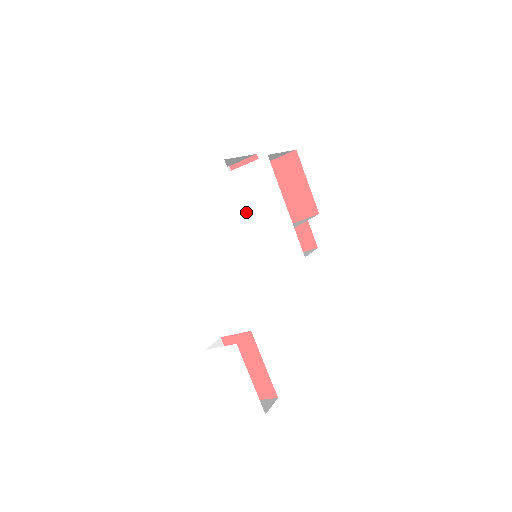
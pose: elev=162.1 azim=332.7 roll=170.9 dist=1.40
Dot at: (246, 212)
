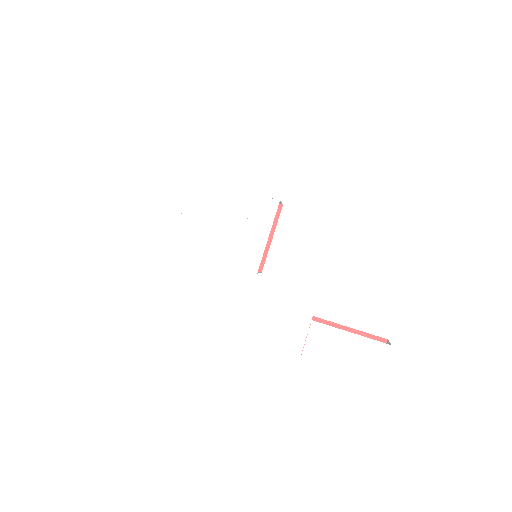
Dot at: (218, 223)
